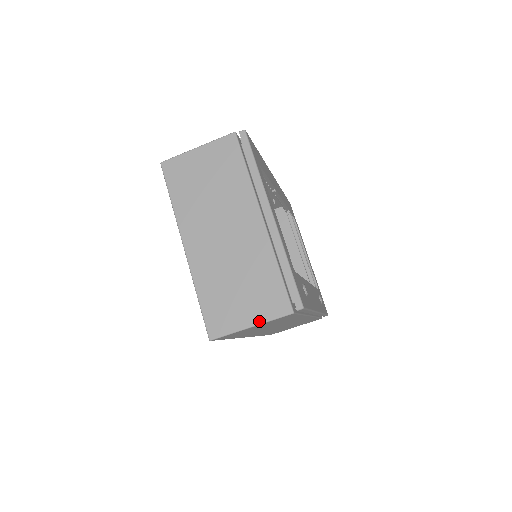
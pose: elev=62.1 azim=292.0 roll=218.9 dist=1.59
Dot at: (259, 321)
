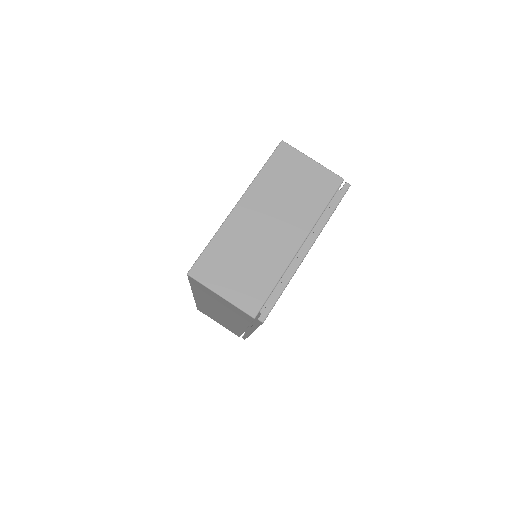
Dot at: (230, 299)
